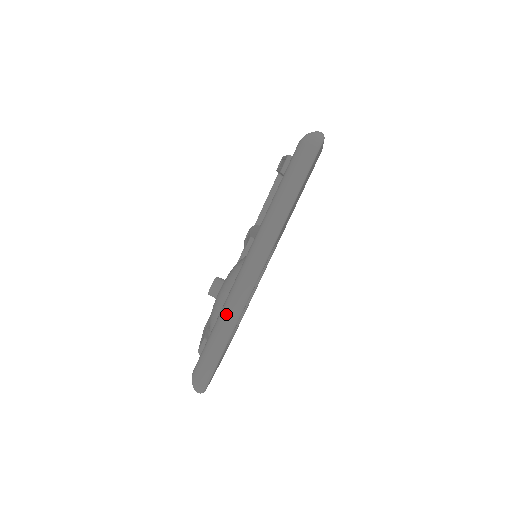
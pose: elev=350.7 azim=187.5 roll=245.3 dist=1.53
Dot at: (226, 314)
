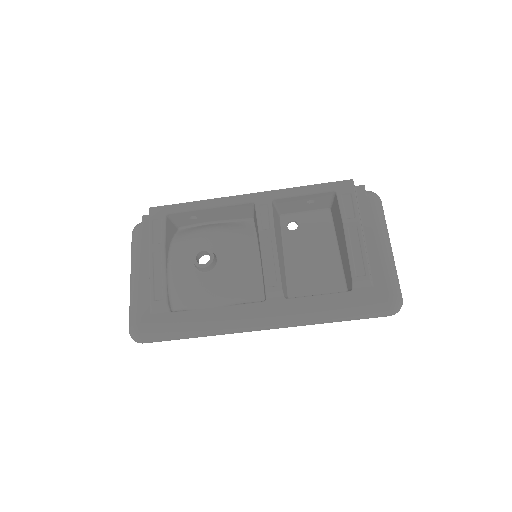
Dot at: (214, 331)
